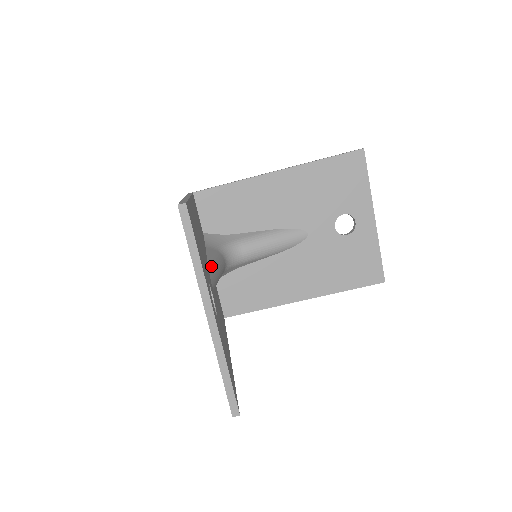
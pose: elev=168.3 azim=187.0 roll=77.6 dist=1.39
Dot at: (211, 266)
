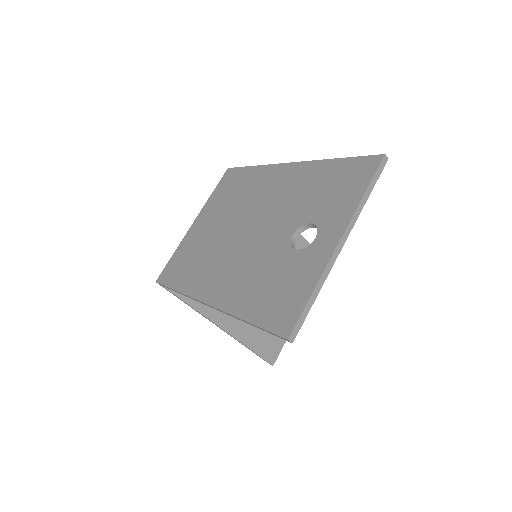
Dot at: occluded
